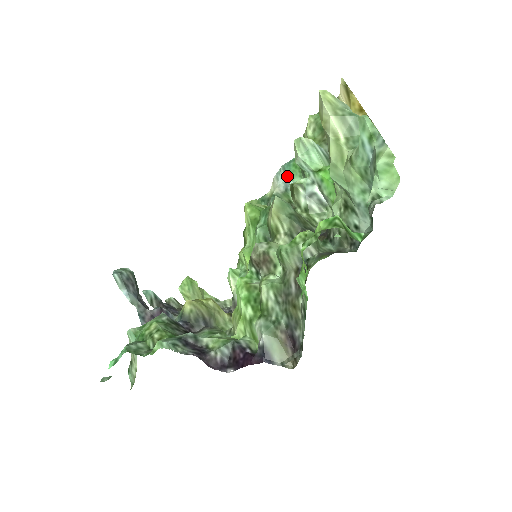
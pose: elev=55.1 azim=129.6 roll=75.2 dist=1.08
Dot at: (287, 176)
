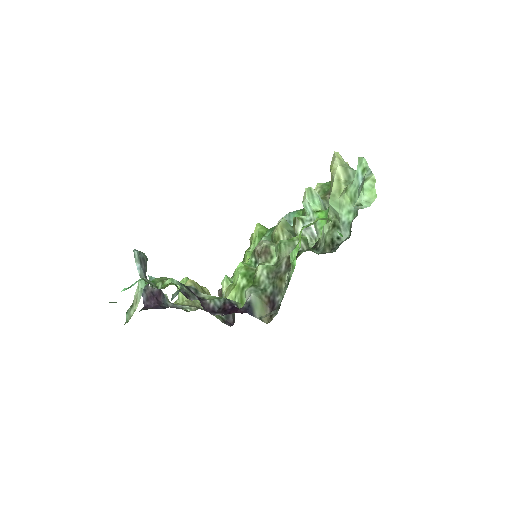
Dot at: (290, 220)
